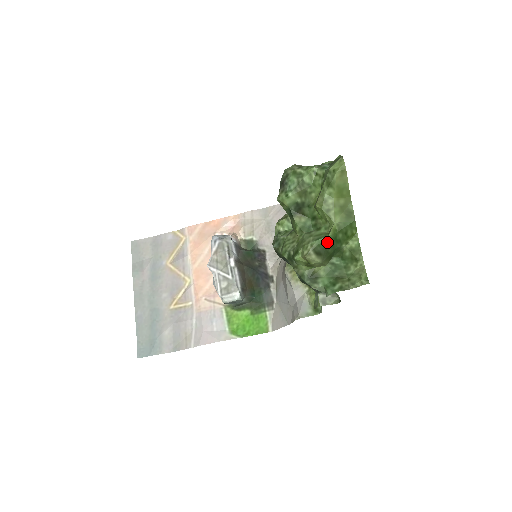
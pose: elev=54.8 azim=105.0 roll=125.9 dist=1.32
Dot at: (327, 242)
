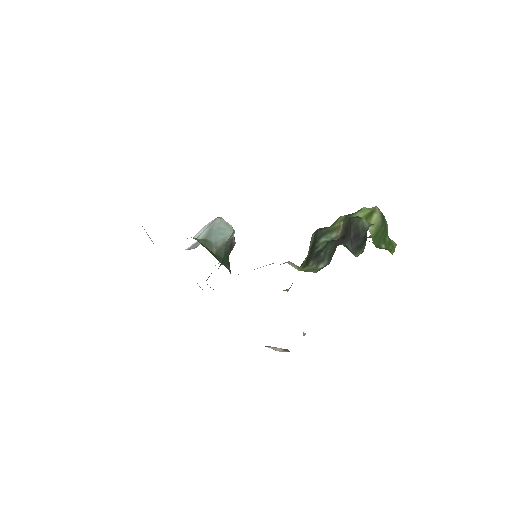
Dot at: (386, 224)
